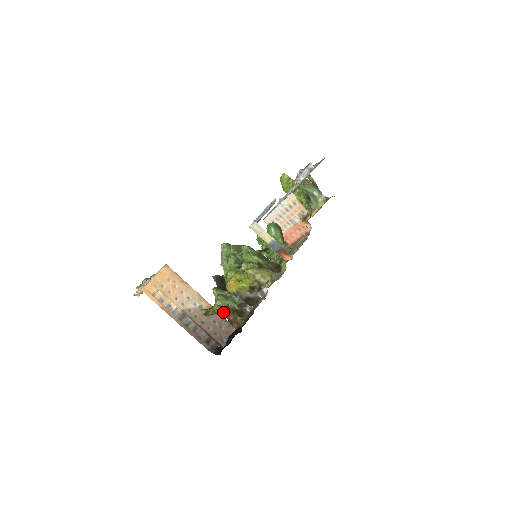
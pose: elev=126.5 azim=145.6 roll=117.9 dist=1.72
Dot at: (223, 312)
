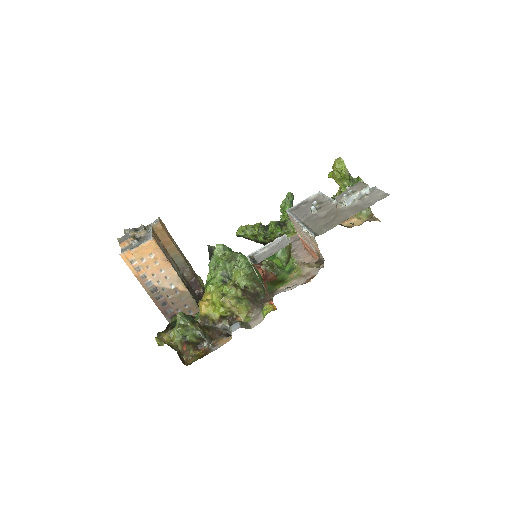
Dot at: (178, 342)
